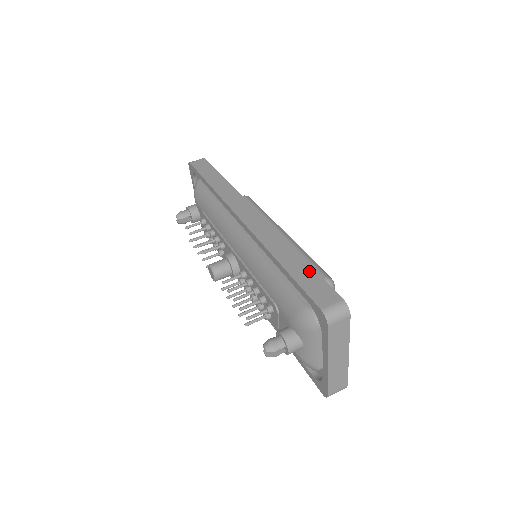
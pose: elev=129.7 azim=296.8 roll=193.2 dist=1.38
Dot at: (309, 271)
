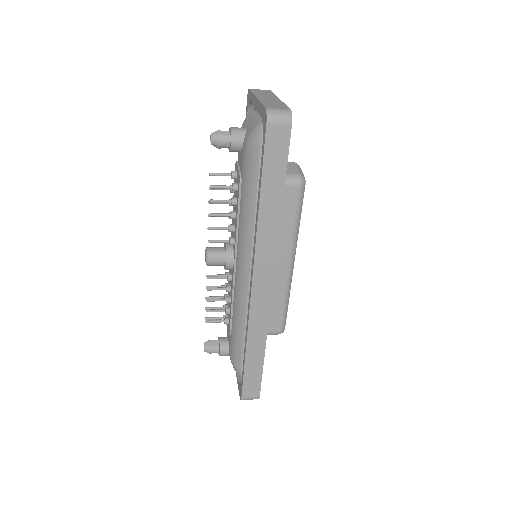
Dot at: occluded
